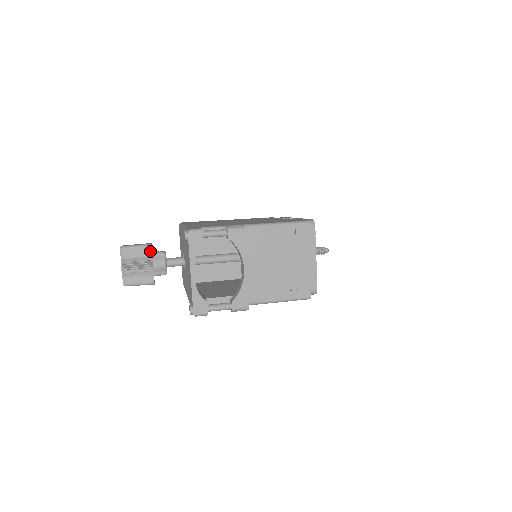
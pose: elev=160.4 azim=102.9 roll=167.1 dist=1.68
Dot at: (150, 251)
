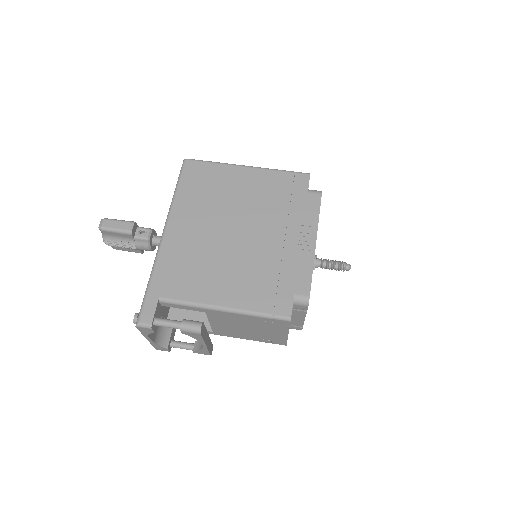
Dot at: (131, 237)
